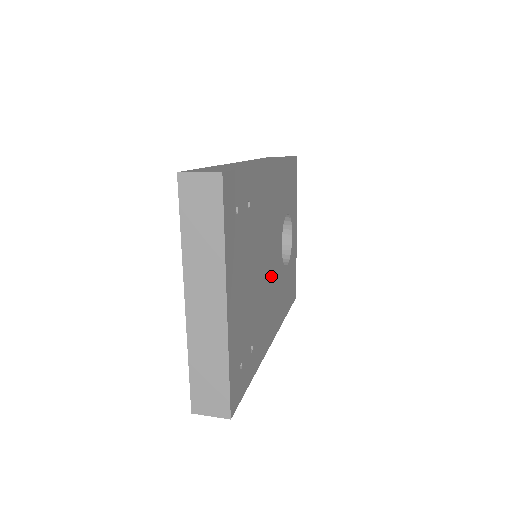
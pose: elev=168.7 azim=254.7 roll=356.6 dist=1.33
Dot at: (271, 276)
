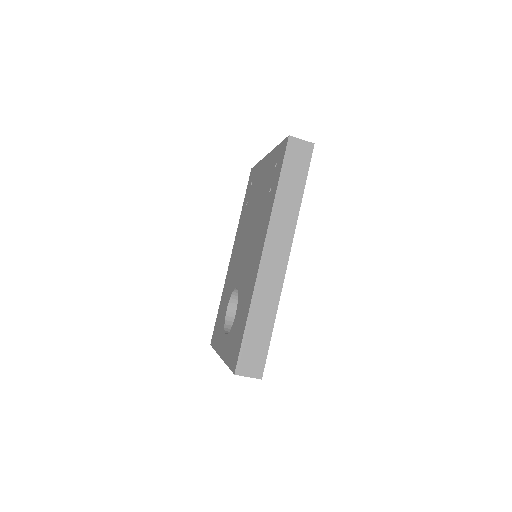
Dot at: occluded
